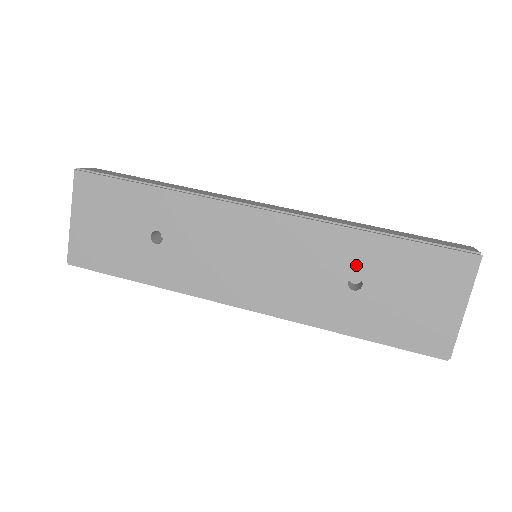
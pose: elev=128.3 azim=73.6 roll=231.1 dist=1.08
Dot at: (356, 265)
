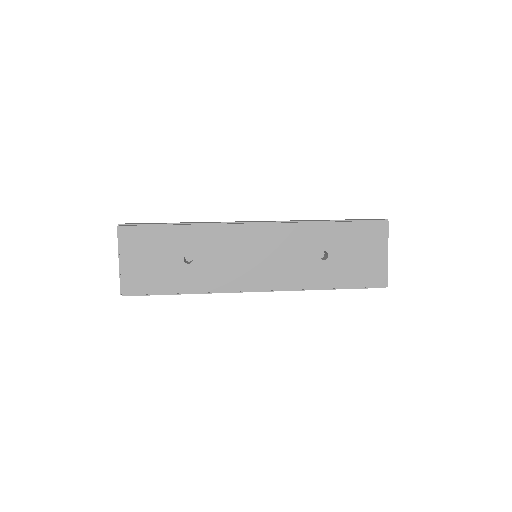
Dot at: (322, 244)
